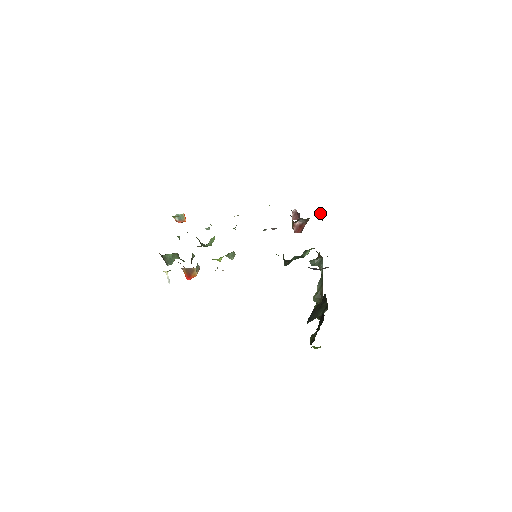
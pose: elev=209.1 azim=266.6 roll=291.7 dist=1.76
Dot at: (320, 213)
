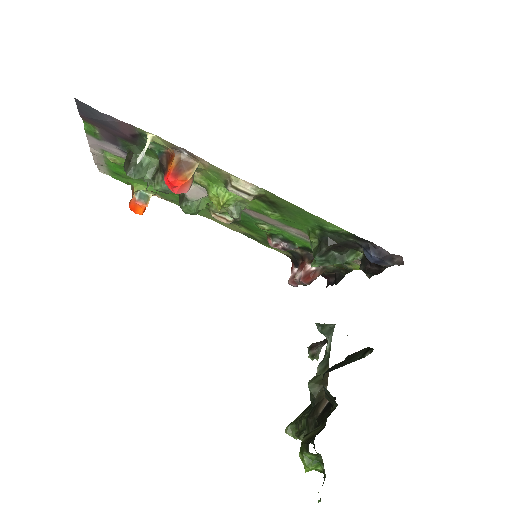
Dot at: (332, 282)
